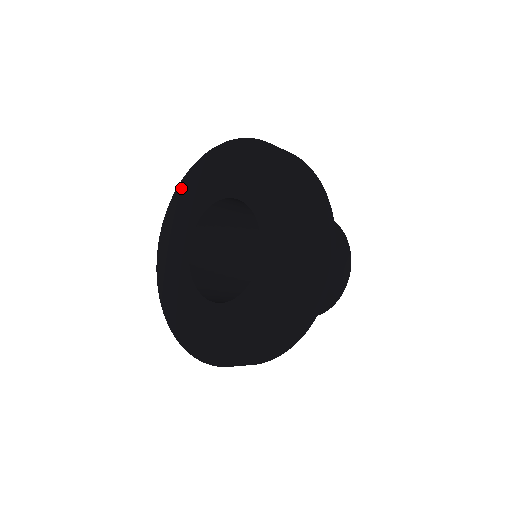
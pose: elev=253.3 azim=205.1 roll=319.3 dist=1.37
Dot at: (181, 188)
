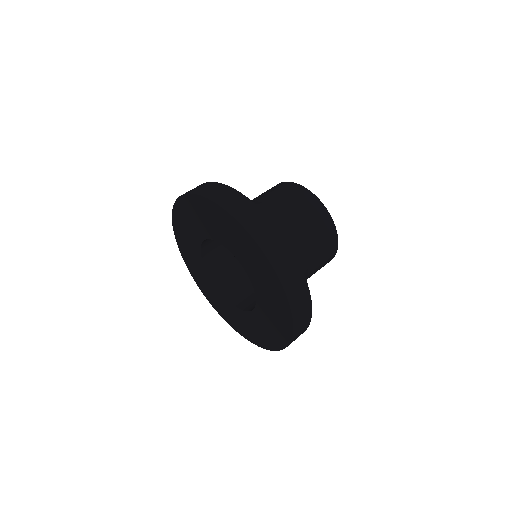
Dot at: (178, 240)
